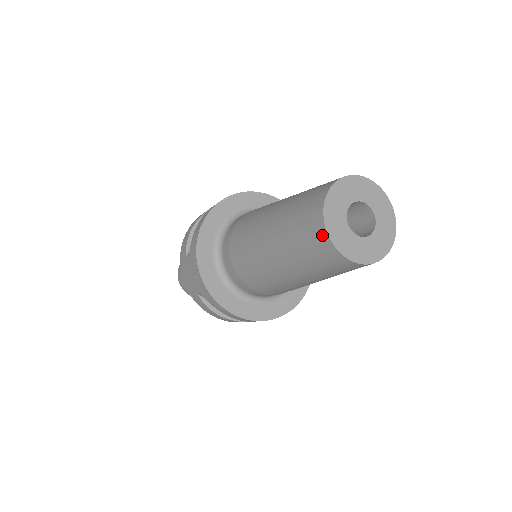
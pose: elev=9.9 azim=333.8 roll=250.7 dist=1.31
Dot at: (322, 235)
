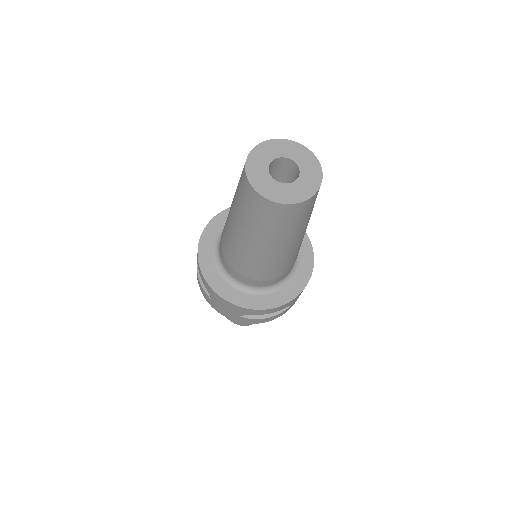
Dot at: (248, 157)
